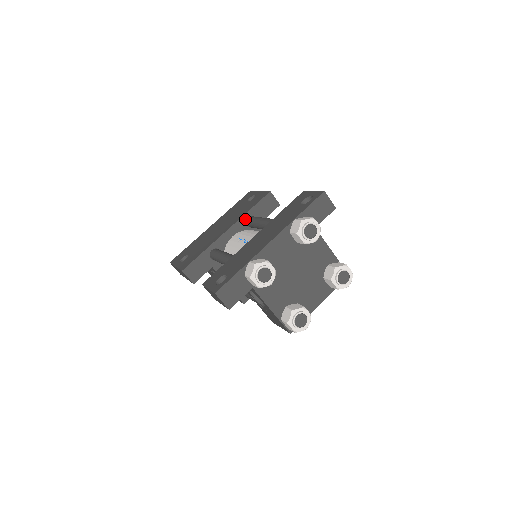
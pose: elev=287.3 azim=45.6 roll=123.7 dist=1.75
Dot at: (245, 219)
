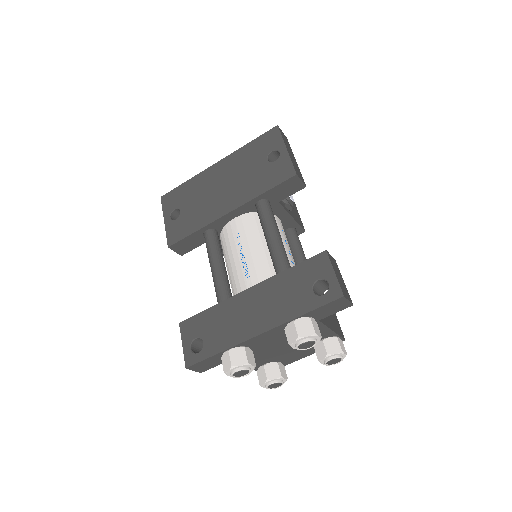
Dot at: (254, 202)
